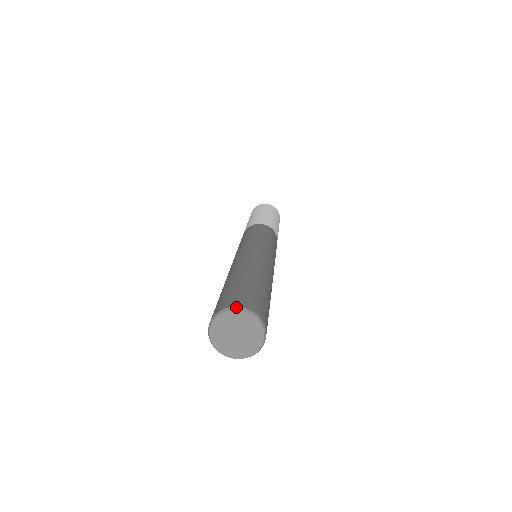
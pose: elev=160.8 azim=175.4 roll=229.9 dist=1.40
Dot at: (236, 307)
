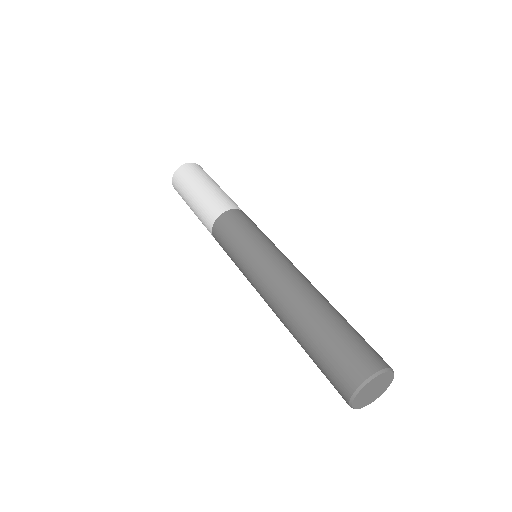
Dot at: (355, 392)
